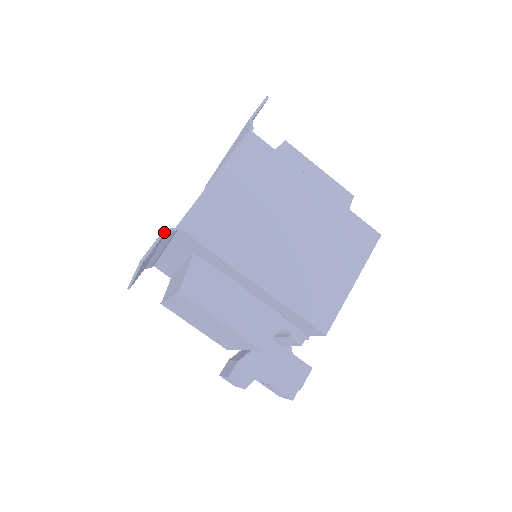
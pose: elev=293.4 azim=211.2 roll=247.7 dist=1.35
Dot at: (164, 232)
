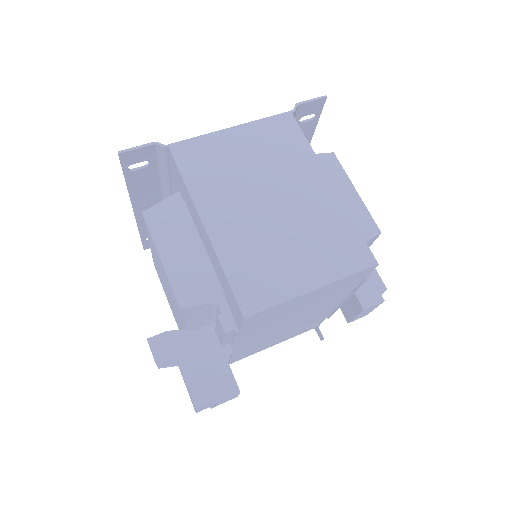
Dot at: (153, 143)
